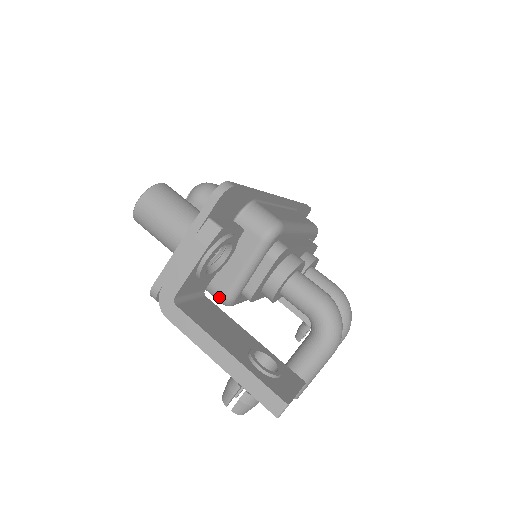
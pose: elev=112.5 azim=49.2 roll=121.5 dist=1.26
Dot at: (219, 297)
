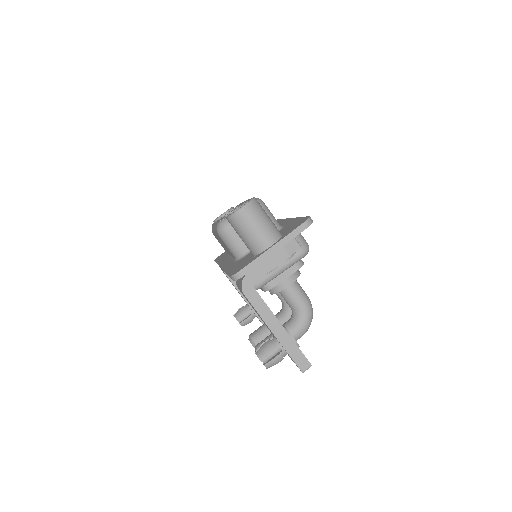
Dot at: occluded
